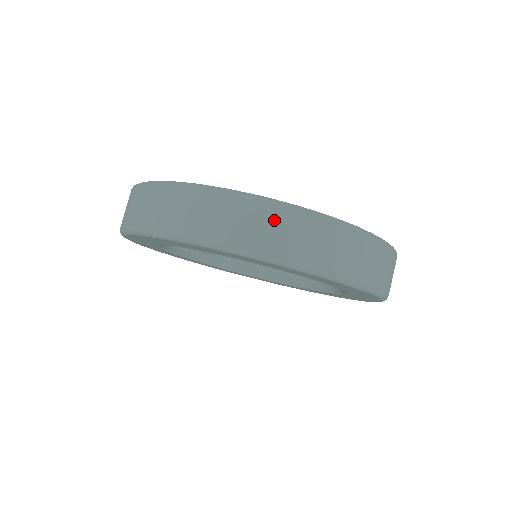
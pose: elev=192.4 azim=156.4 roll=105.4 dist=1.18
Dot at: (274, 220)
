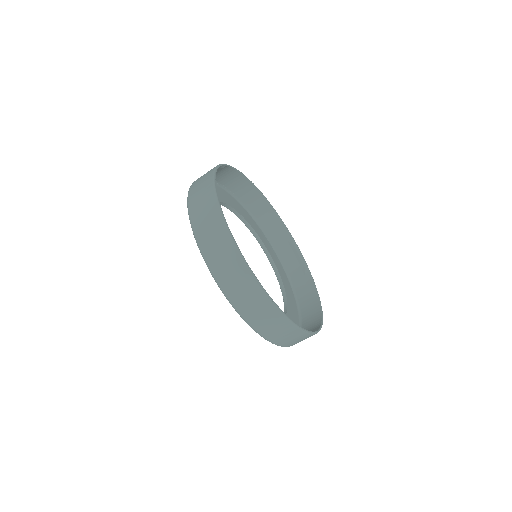
Dot at: occluded
